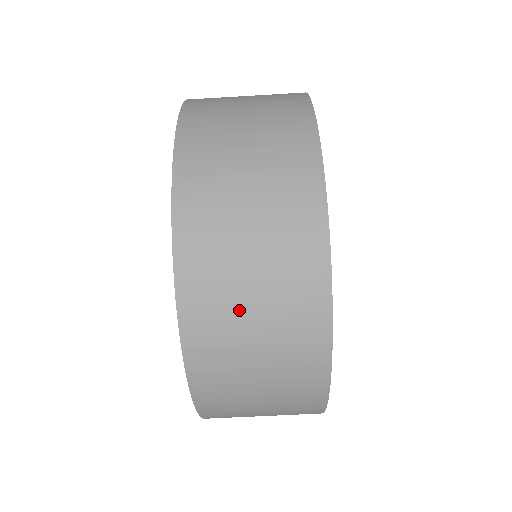
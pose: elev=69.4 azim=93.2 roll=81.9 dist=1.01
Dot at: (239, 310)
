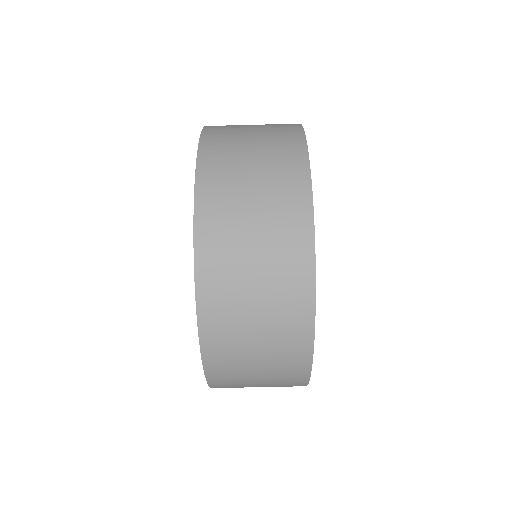
Dot at: (242, 234)
